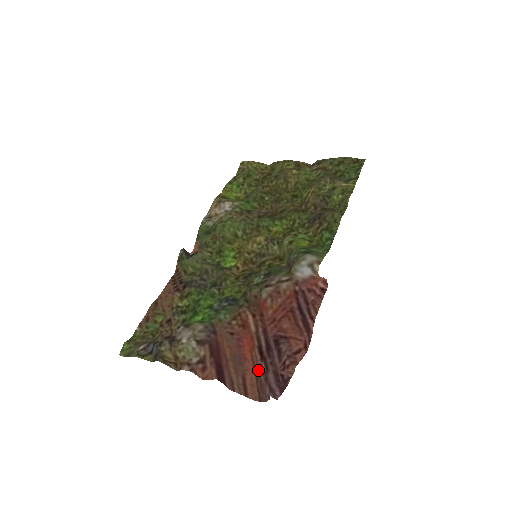
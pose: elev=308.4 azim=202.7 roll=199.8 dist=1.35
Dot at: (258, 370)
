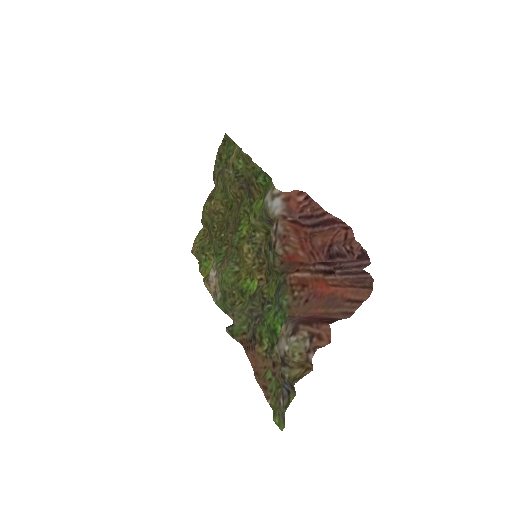
Dot at: (344, 281)
